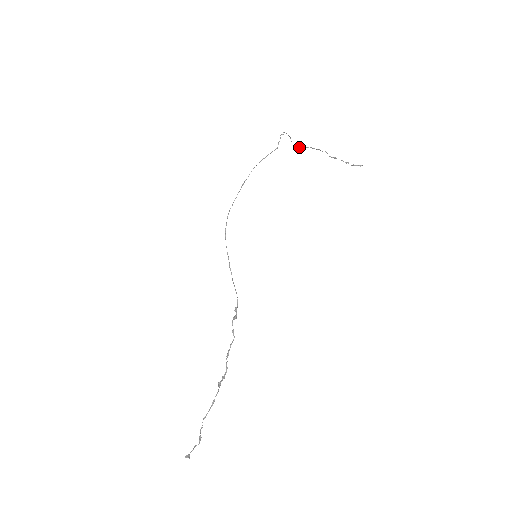
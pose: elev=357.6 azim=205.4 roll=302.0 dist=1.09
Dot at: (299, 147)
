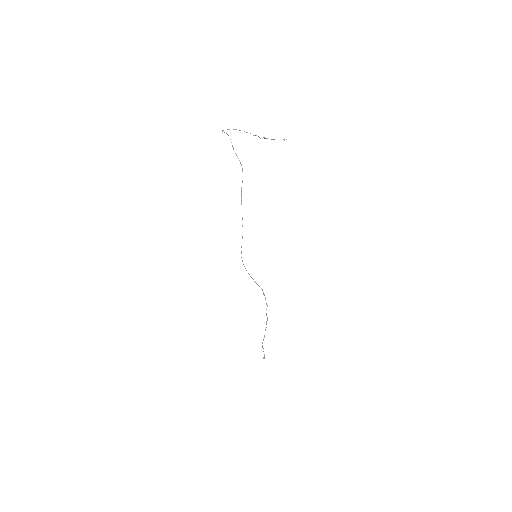
Dot at: occluded
